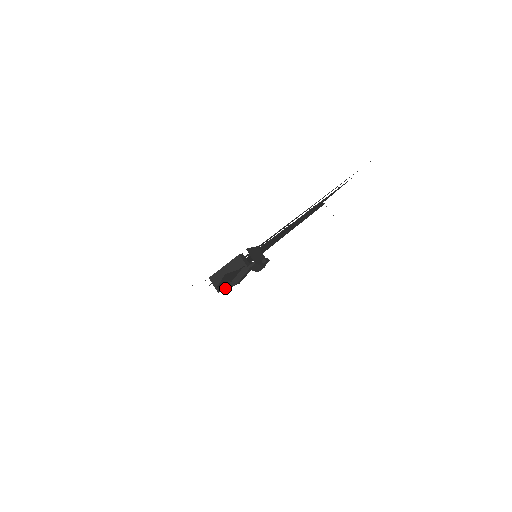
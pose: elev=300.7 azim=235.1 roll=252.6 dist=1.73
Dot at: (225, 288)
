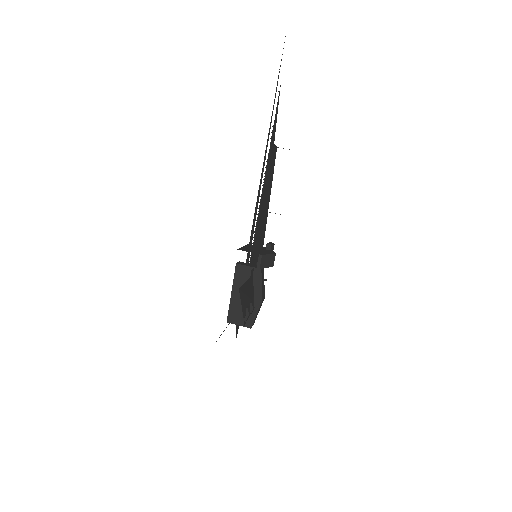
Dot at: (254, 316)
